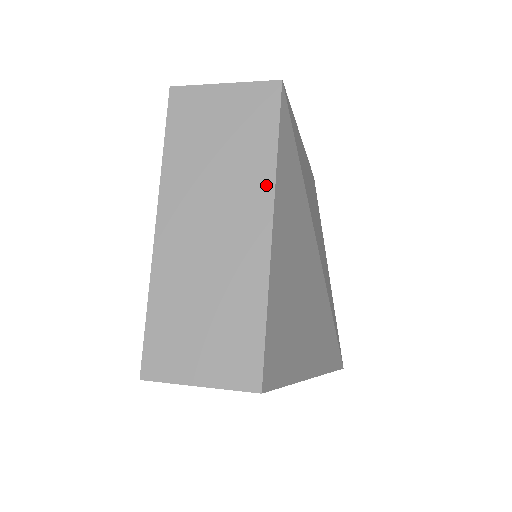
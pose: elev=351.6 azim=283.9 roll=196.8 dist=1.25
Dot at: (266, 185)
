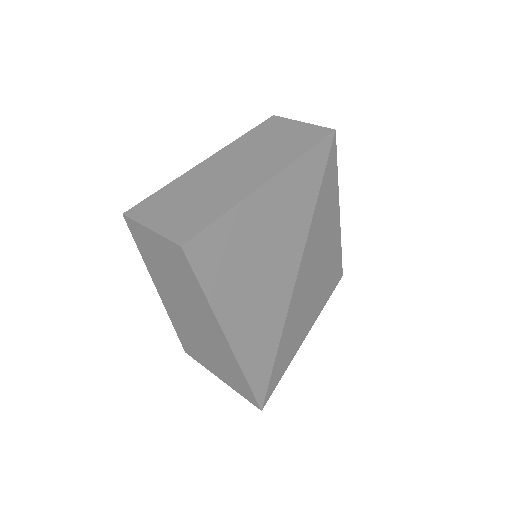
Dot at: (284, 163)
